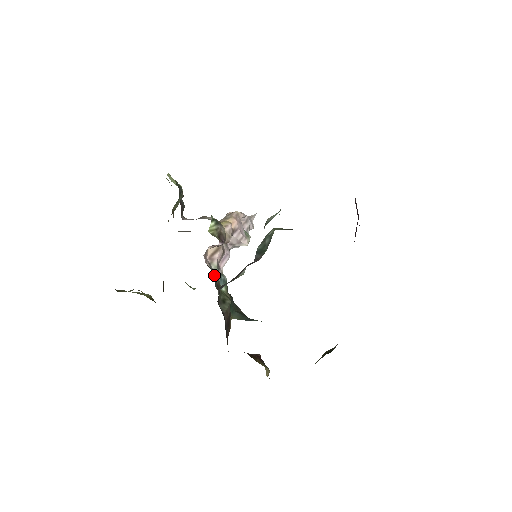
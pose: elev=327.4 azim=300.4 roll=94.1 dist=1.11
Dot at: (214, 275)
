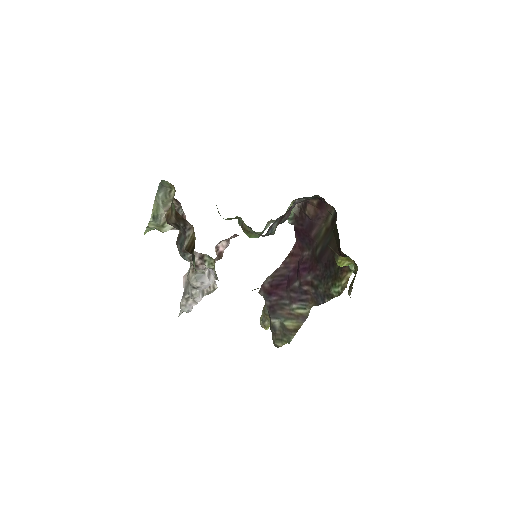
Dot at: occluded
